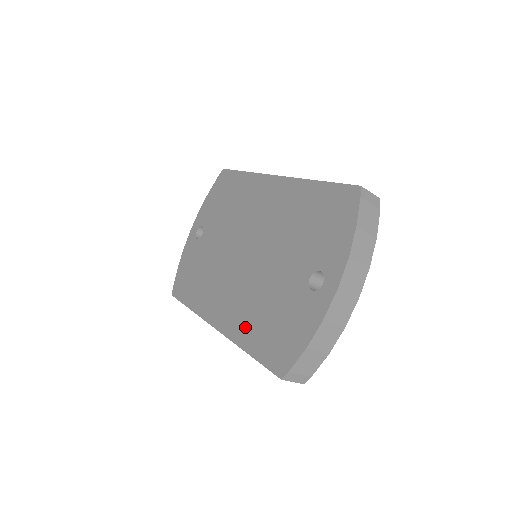
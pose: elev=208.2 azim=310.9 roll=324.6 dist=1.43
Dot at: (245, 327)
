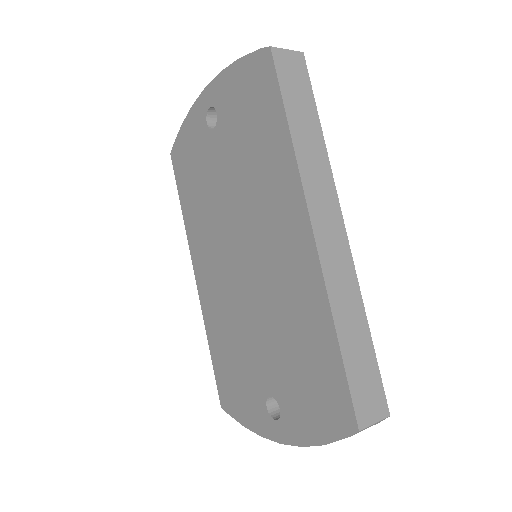
Dot at: (214, 326)
